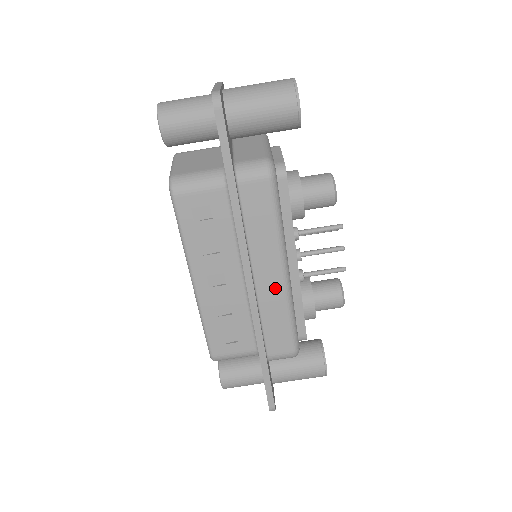
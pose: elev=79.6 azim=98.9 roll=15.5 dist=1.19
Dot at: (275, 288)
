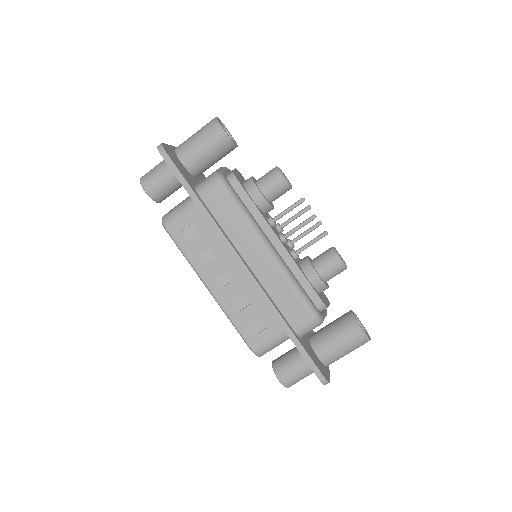
Dot at: (268, 265)
